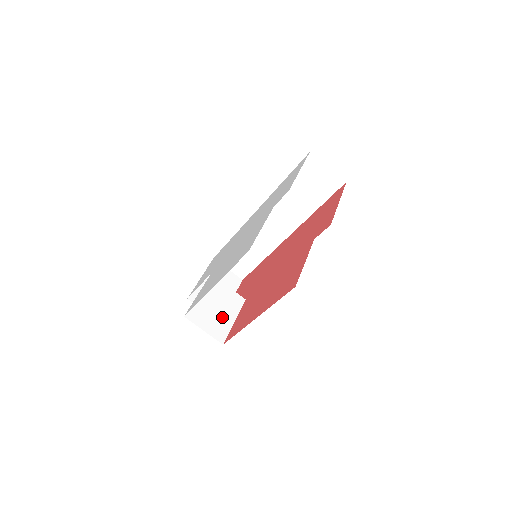
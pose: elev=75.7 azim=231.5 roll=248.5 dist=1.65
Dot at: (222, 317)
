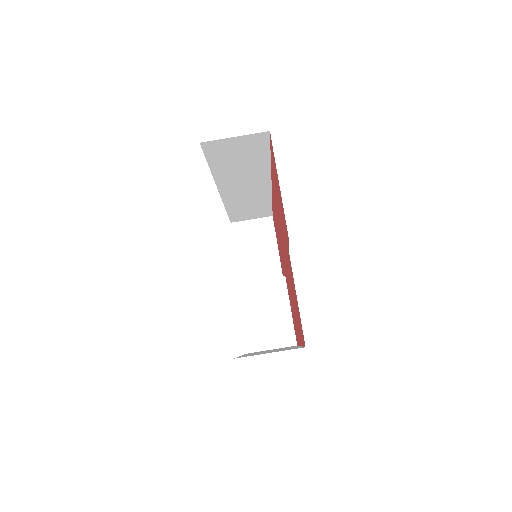
Dot at: (277, 319)
